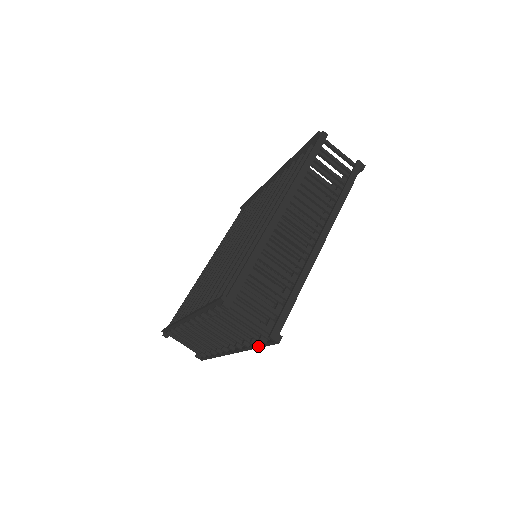
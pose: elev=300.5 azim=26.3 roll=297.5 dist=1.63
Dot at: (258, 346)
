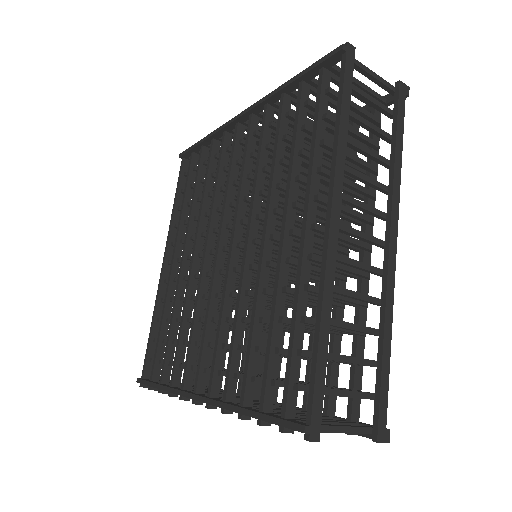
Dot at: occluded
